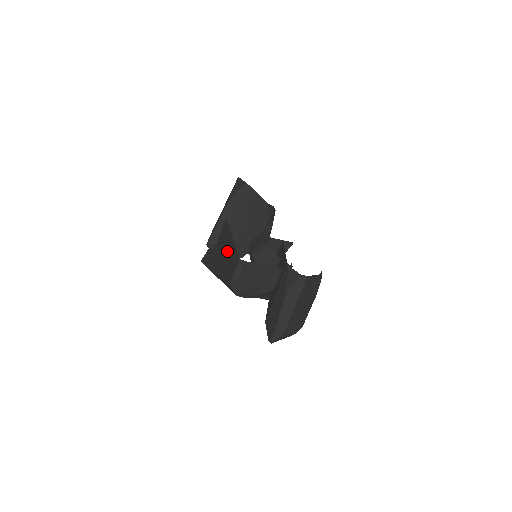
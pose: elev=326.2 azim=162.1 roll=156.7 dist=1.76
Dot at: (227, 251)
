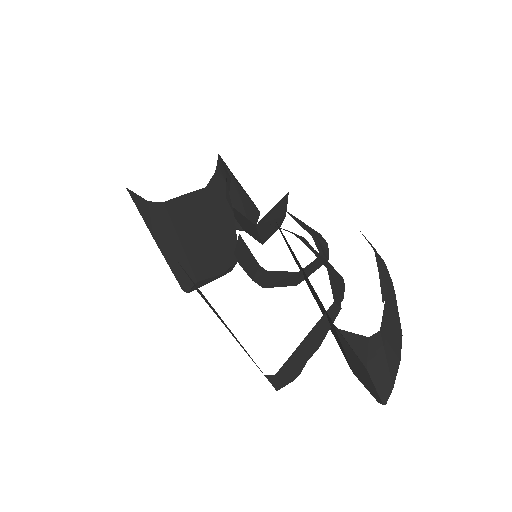
Dot at: occluded
